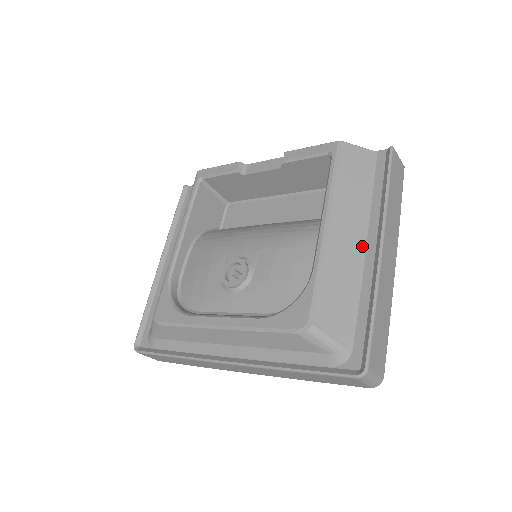
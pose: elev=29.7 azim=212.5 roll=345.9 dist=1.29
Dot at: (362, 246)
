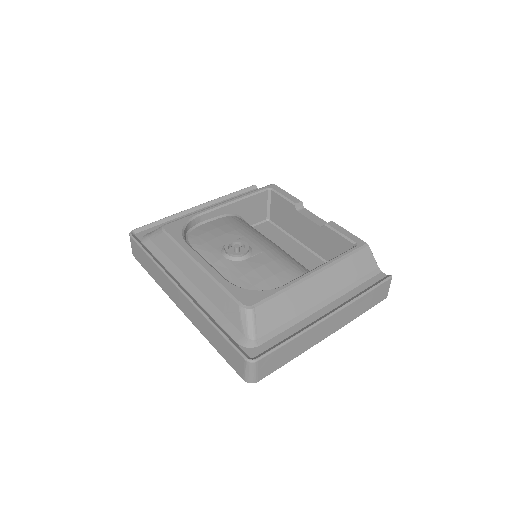
Dot at: (321, 305)
